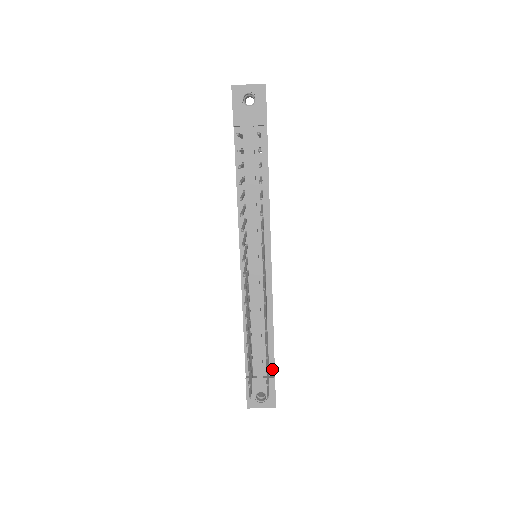
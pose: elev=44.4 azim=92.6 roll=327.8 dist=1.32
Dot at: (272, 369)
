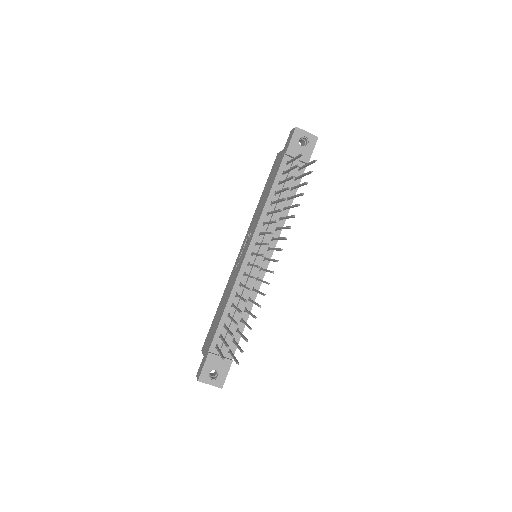
Dot at: occluded
